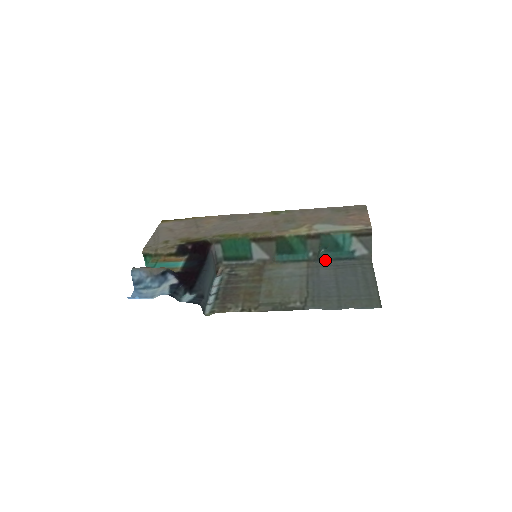
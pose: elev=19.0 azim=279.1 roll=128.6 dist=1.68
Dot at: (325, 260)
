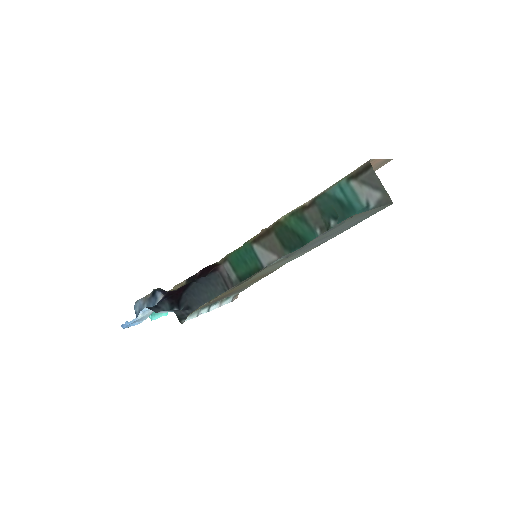
Dot at: occluded
